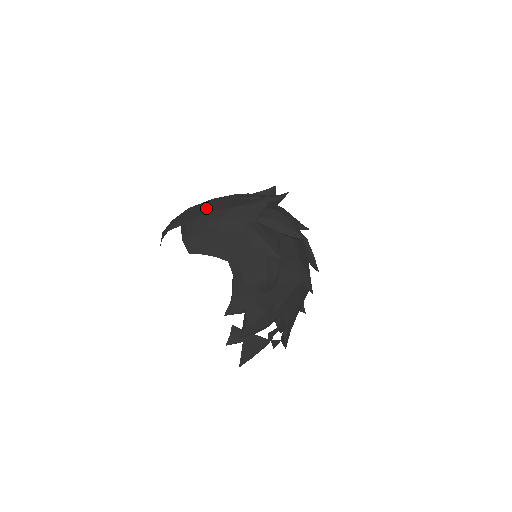
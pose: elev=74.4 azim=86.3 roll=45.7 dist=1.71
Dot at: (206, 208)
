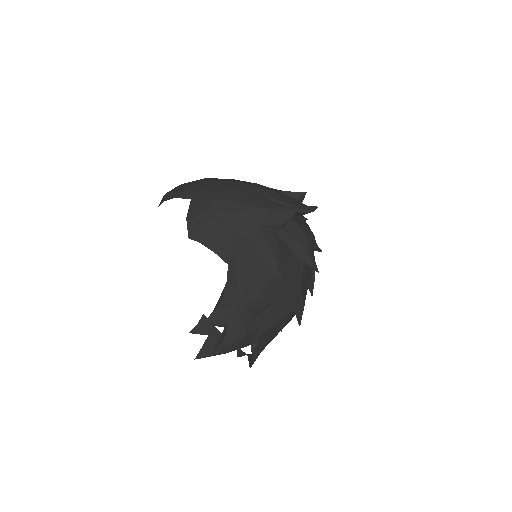
Dot at: (225, 192)
